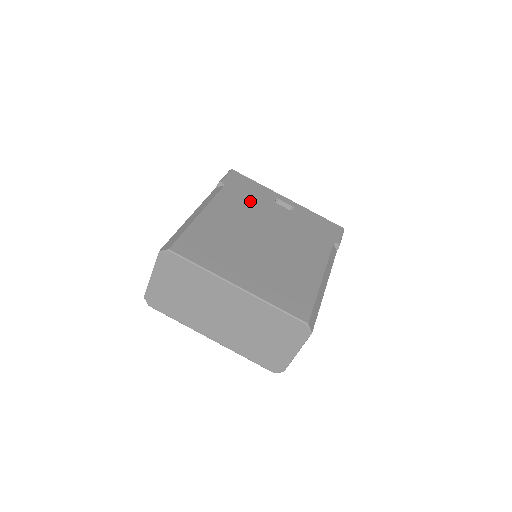
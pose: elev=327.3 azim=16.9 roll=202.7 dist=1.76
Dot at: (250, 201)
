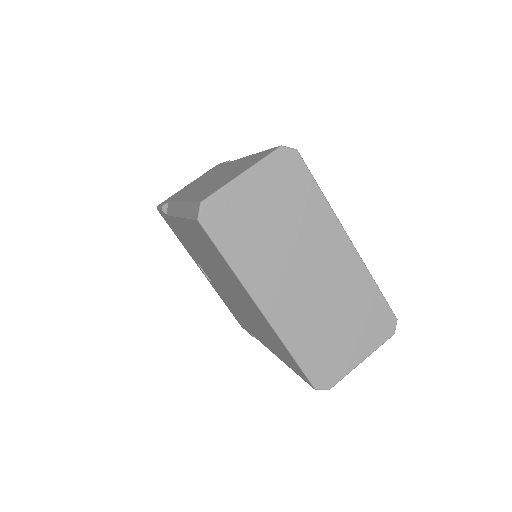
Dot at: occluded
